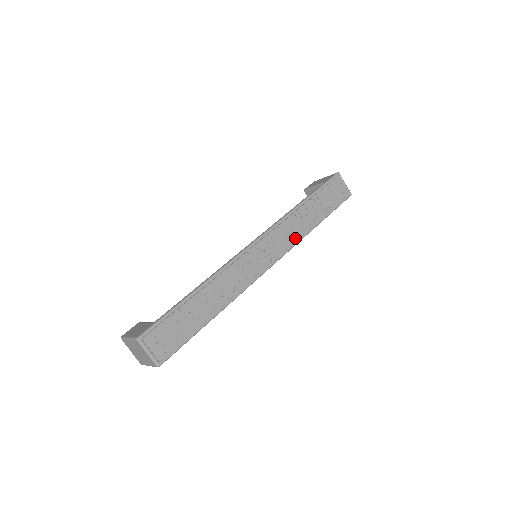
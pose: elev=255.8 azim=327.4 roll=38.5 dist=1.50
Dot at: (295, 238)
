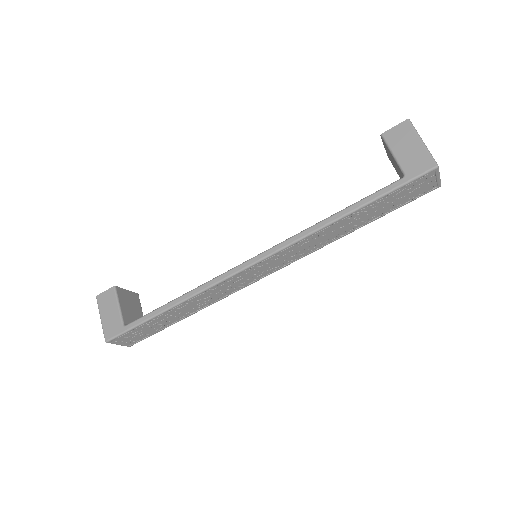
Dot at: (314, 248)
